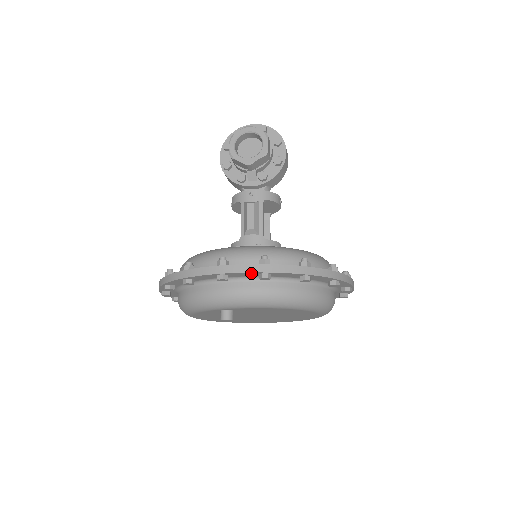
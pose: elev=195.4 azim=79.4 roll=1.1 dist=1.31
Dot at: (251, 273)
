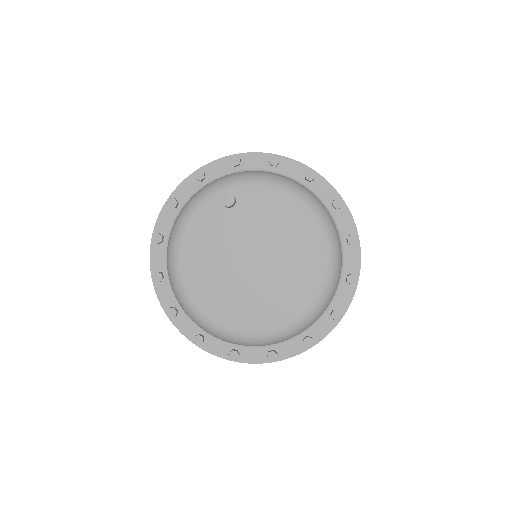
Dot at: (262, 157)
